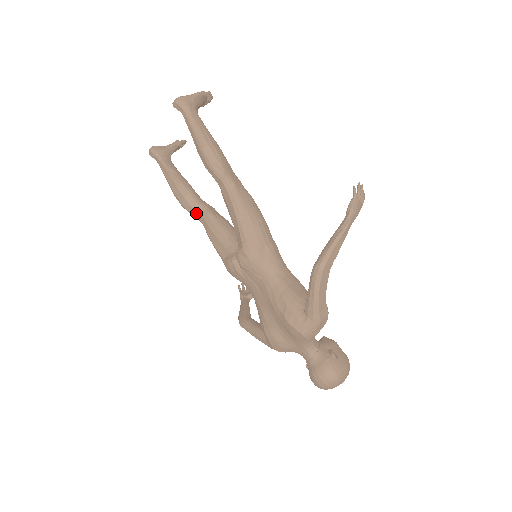
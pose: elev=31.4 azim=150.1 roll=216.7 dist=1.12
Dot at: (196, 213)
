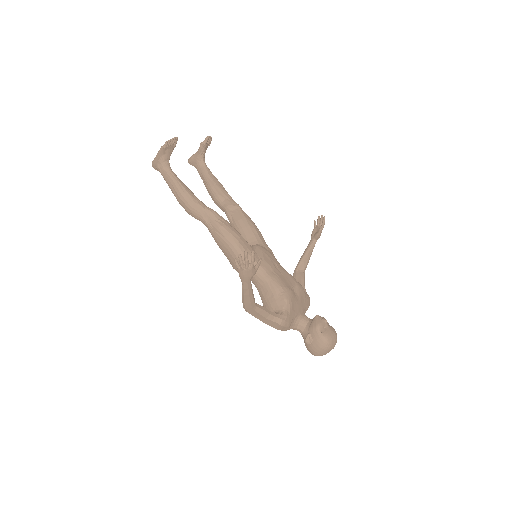
Dot at: occluded
